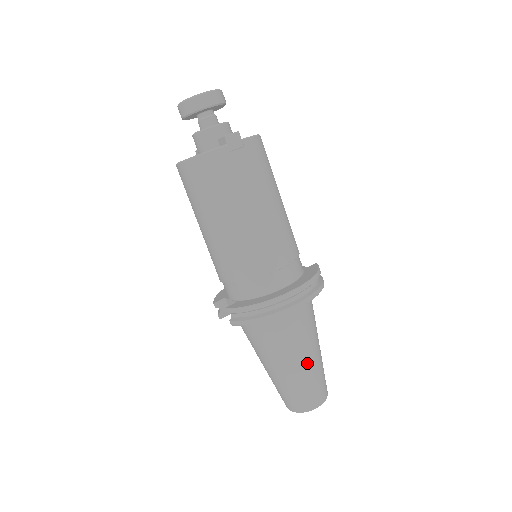
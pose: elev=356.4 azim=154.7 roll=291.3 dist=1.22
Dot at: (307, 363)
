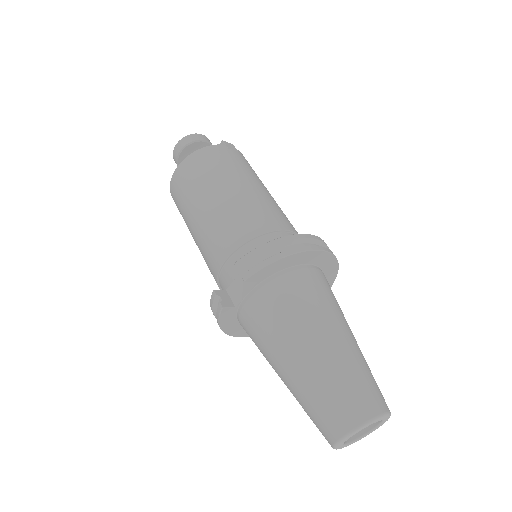
Dot at: (349, 340)
